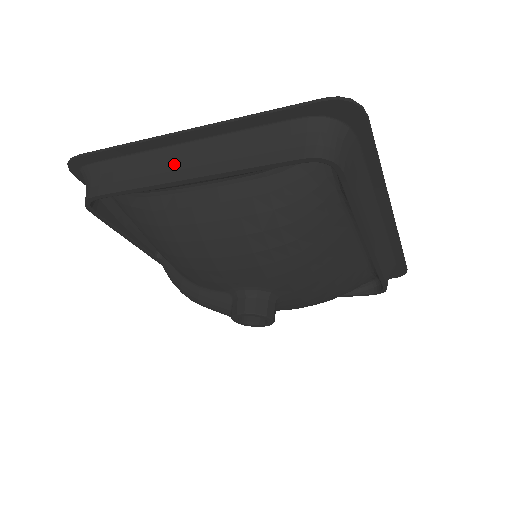
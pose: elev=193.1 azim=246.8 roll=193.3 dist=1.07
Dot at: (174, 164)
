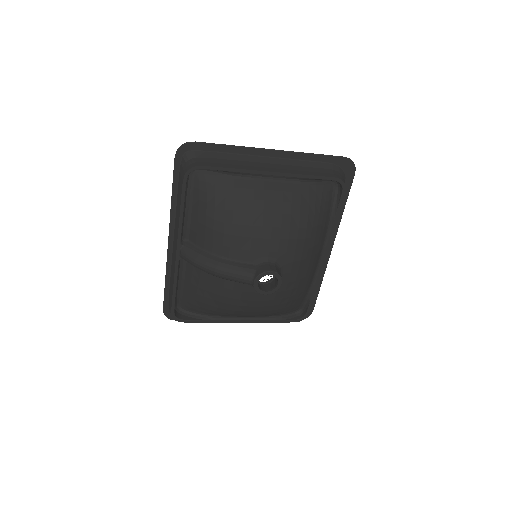
Dot at: (260, 164)
